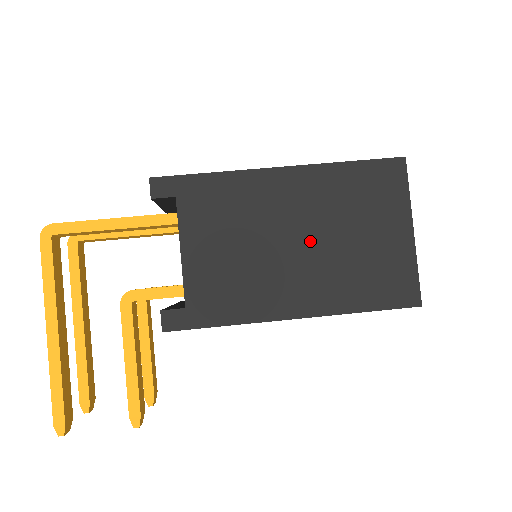
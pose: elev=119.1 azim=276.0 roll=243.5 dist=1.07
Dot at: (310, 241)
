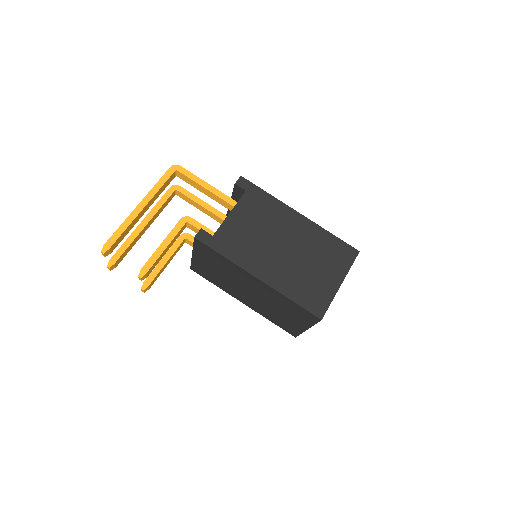
Dot at: (290, 252)
